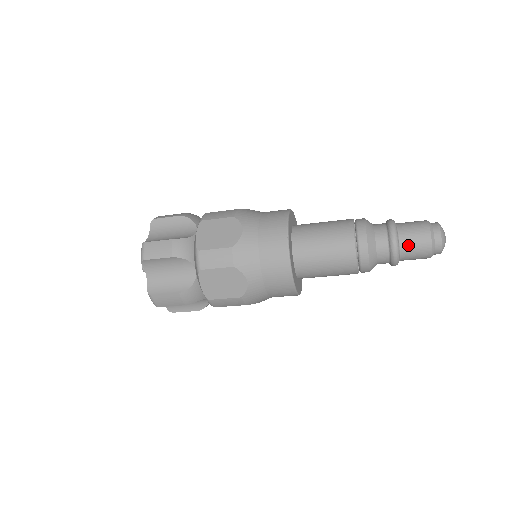
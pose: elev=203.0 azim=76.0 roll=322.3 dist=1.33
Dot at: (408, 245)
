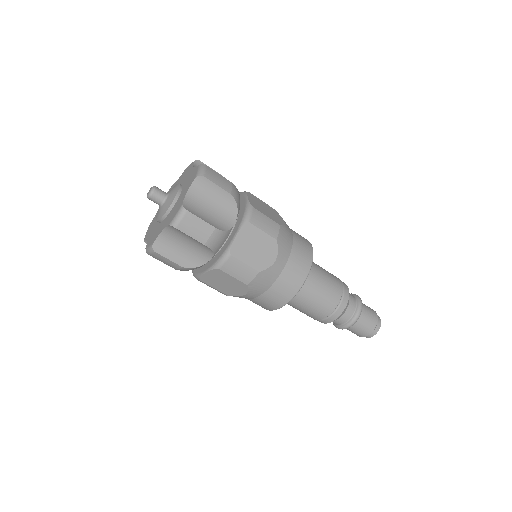
Dot at: (356, 328)
